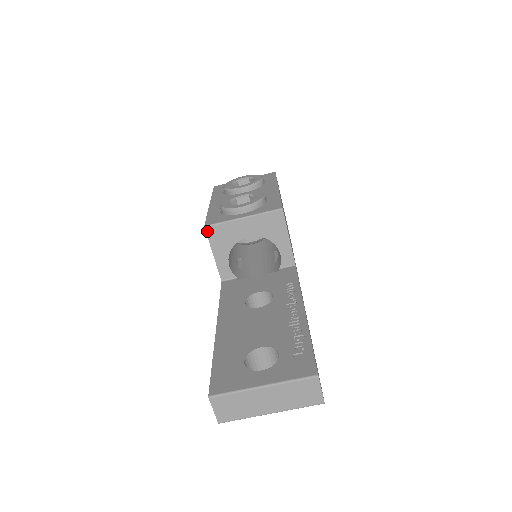
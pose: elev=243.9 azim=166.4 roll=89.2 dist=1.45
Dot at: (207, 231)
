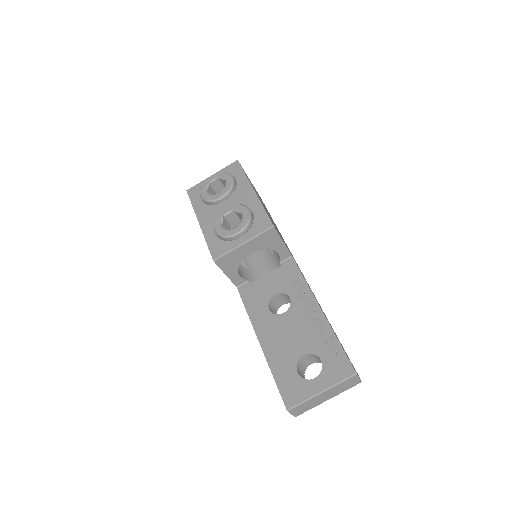
Dot at: (216, 263)
